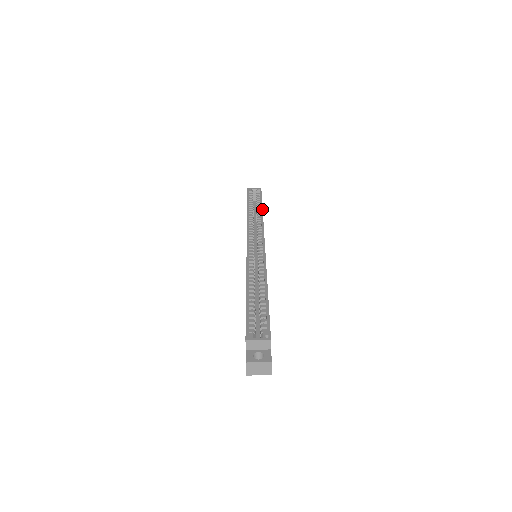
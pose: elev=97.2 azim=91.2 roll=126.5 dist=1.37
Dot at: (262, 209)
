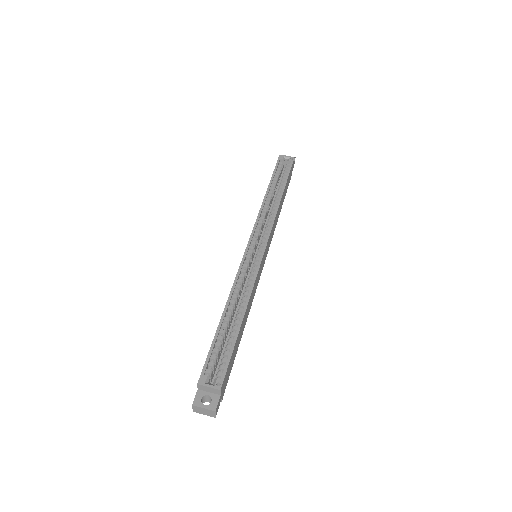
Dot at: (282, 194)
